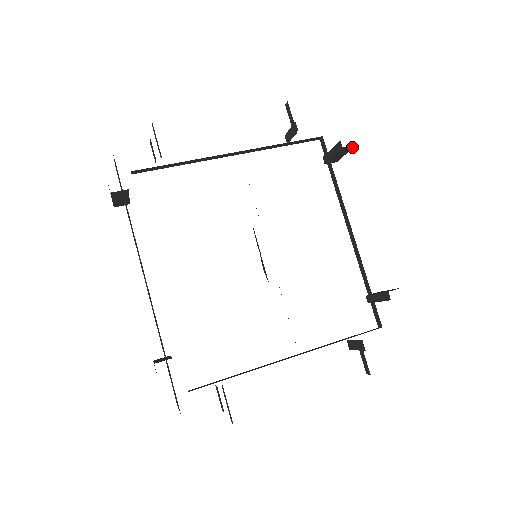
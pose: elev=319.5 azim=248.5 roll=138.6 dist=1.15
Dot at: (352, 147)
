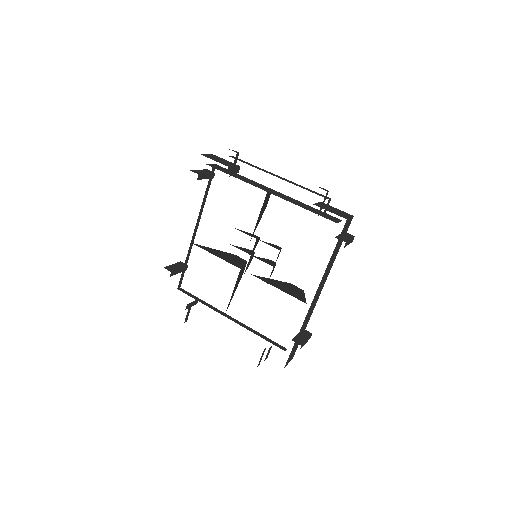
Dot at: occluded
